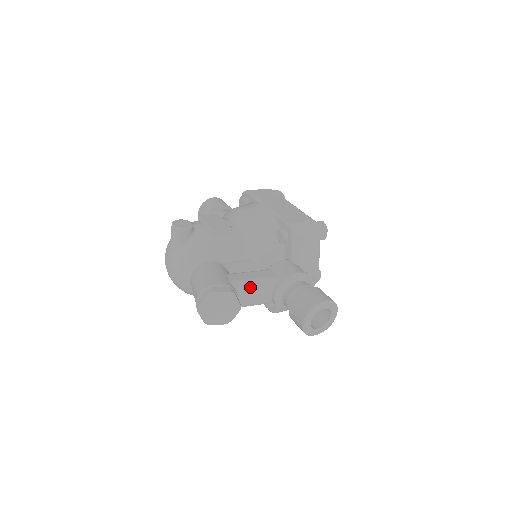
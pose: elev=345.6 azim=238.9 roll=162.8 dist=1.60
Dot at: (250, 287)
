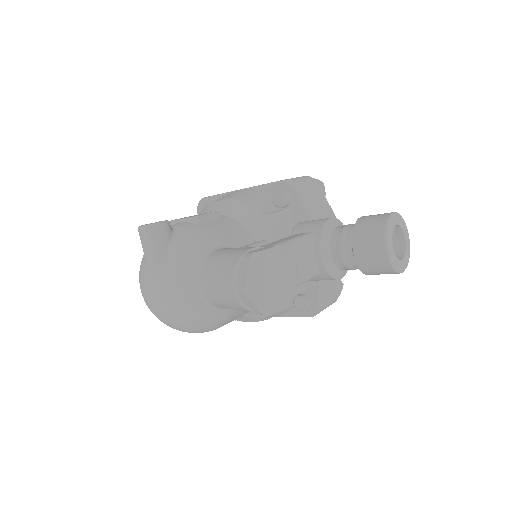
Dot at: (289, 250)
